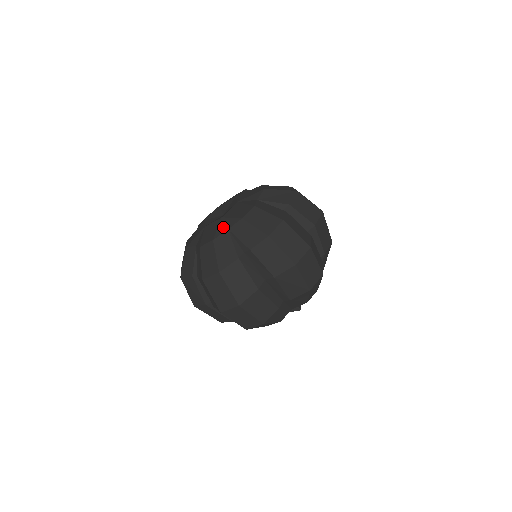
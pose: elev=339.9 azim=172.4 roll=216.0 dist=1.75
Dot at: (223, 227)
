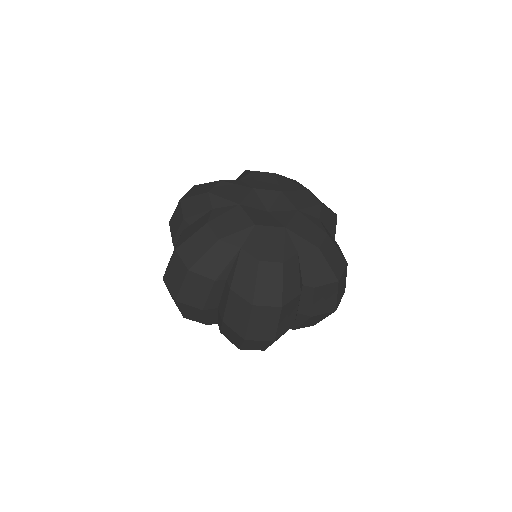
Dot at: (242, 239)
